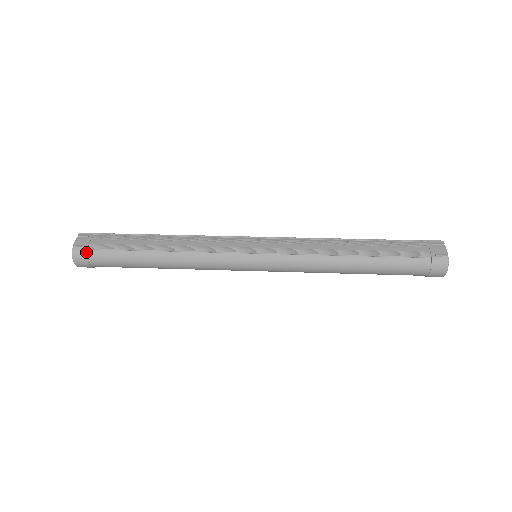
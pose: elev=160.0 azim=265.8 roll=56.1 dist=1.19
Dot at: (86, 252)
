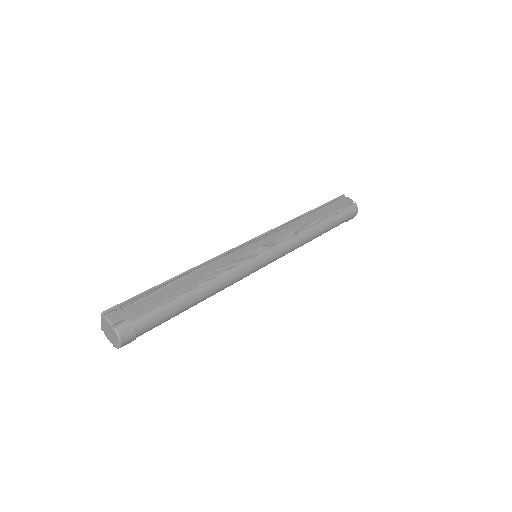
Dot at: (132, 324)
